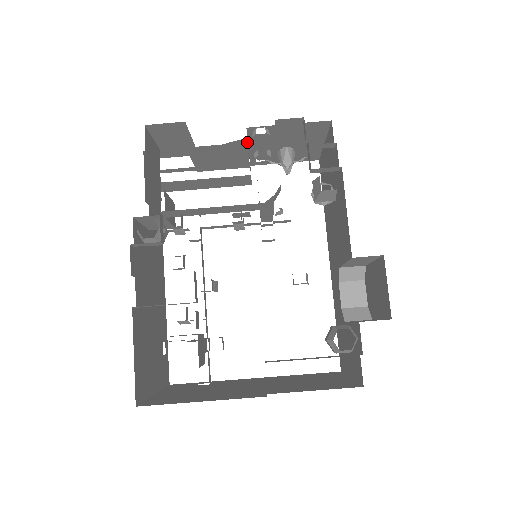
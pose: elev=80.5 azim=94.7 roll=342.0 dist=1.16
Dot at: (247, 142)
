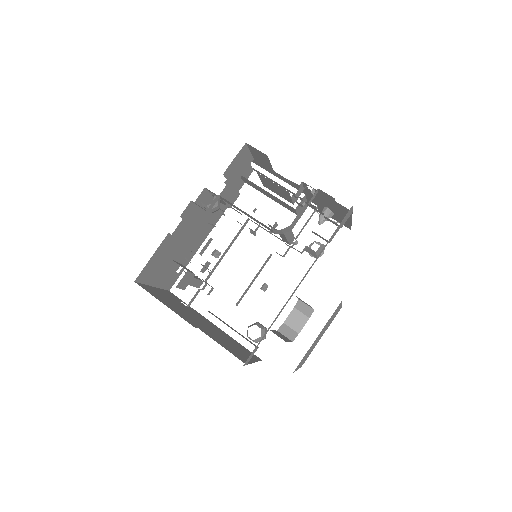
Dot at: (304, 189)
